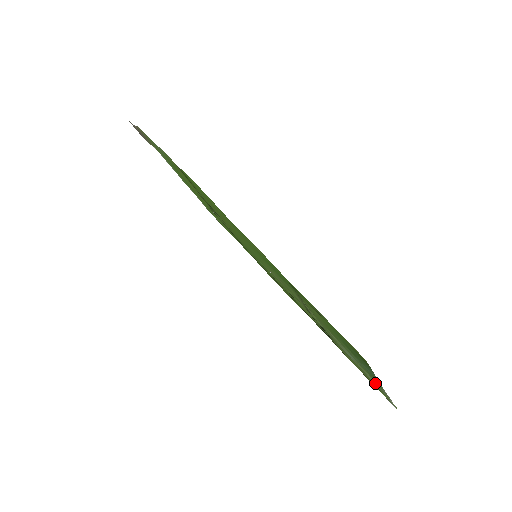
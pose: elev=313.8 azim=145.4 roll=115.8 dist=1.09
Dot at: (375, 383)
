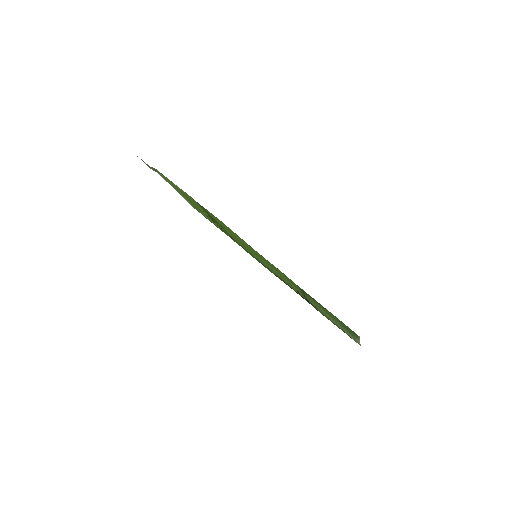
Dot at: (349, 334)
